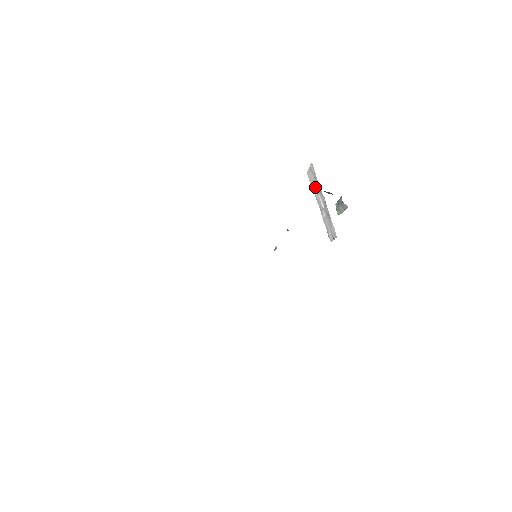
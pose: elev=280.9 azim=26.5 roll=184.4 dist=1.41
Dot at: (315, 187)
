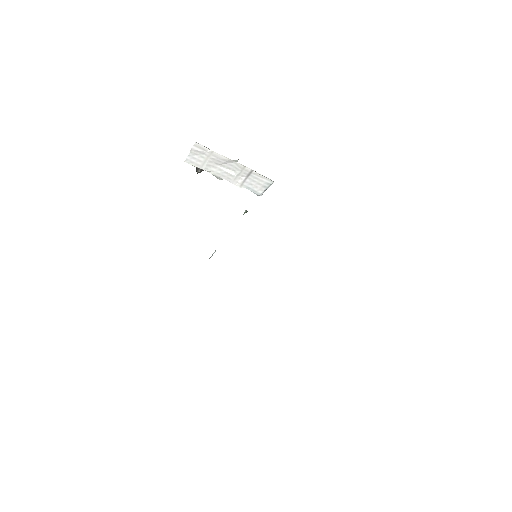
Dot at: (210, 164)
